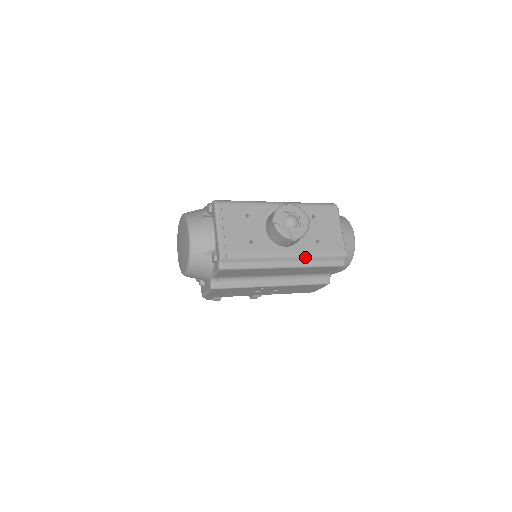
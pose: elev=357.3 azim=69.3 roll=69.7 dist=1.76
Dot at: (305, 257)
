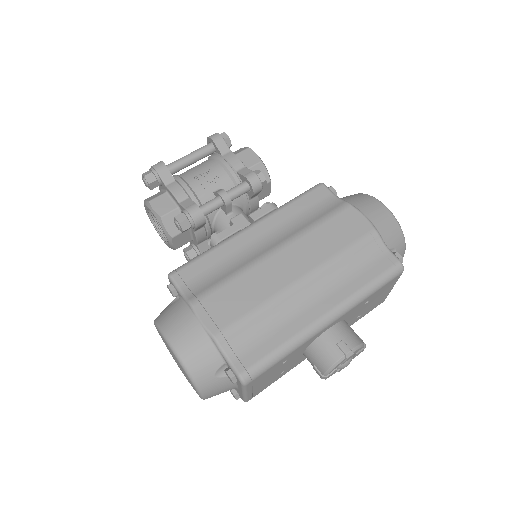
Dot at: occluded
